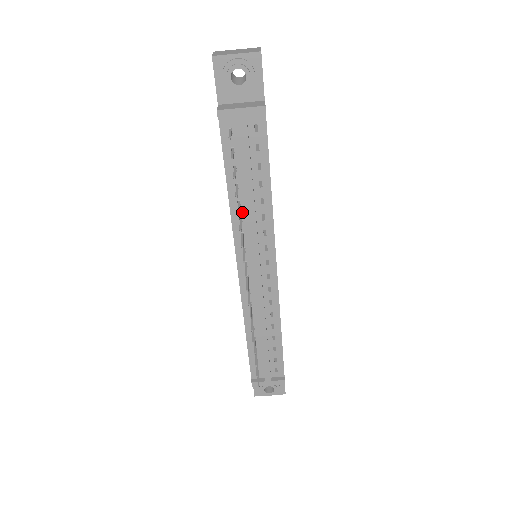
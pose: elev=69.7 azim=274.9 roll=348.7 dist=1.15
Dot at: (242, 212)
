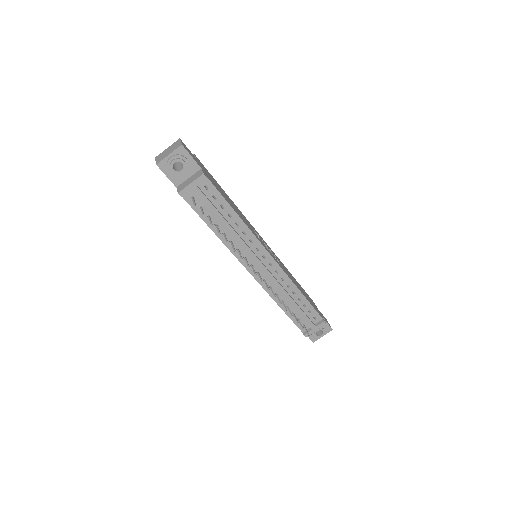
Dot at: (229, 238)
